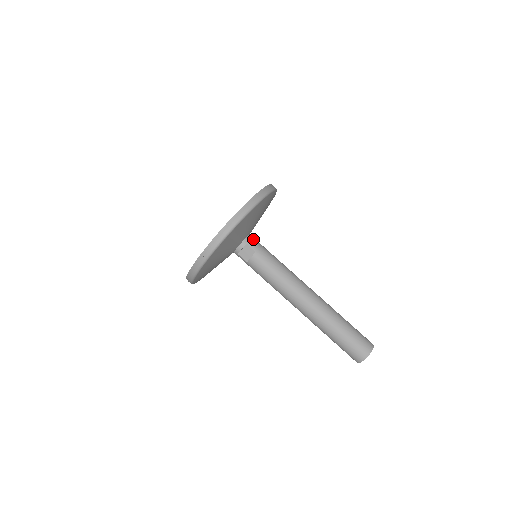
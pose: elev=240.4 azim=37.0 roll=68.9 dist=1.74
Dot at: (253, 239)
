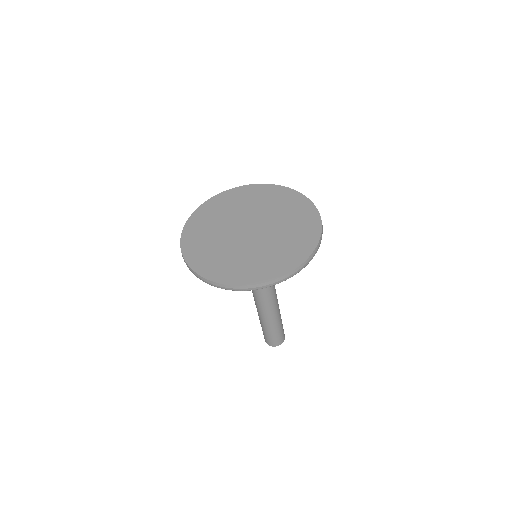
Dot at: occluded
